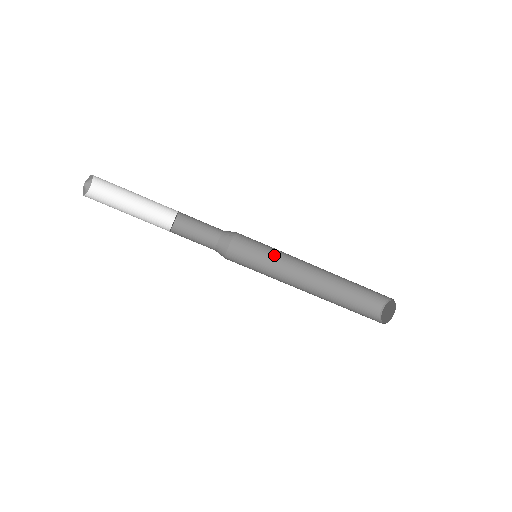
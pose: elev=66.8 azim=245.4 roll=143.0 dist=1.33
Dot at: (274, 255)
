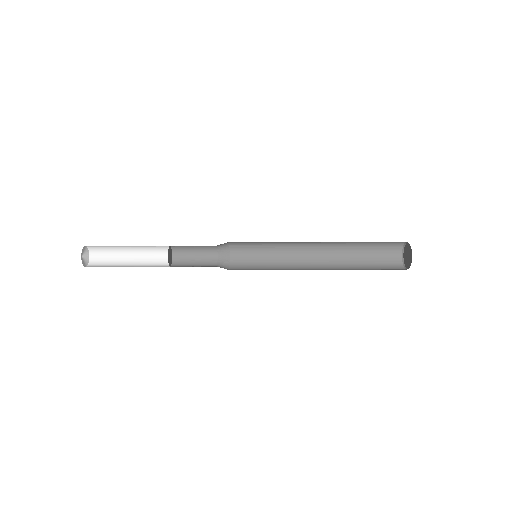
Dot at: (274, 265)
